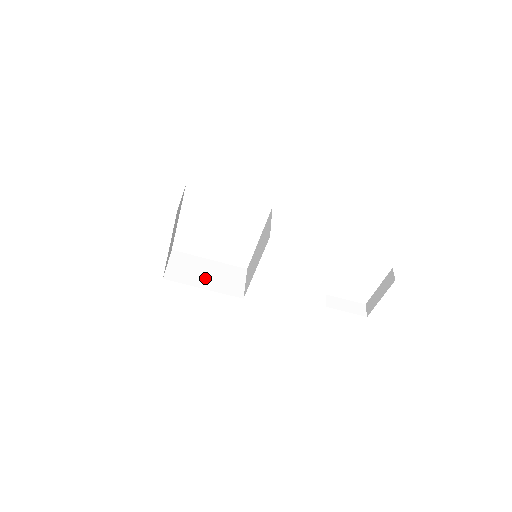
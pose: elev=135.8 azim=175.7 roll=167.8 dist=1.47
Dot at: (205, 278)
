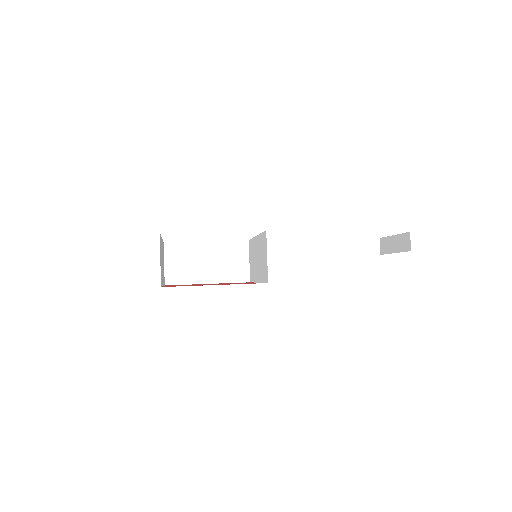
Dot at: (207, 269)
